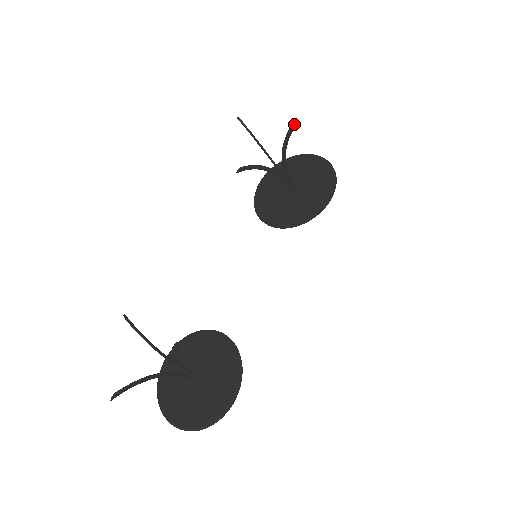
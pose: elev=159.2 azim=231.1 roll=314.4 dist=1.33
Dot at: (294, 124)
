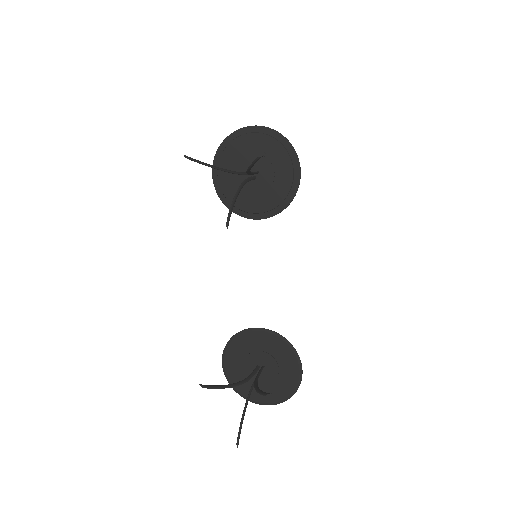
Dot at: occluded
